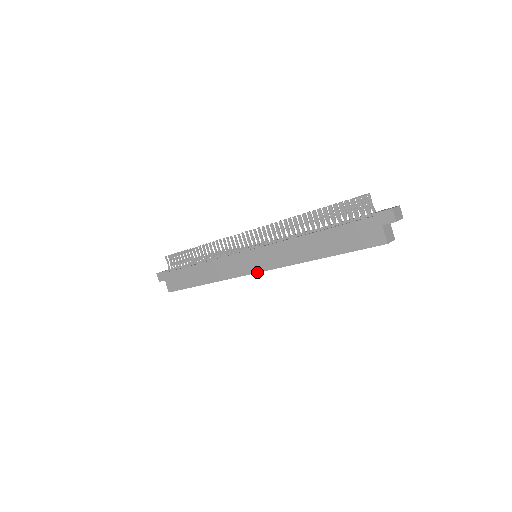
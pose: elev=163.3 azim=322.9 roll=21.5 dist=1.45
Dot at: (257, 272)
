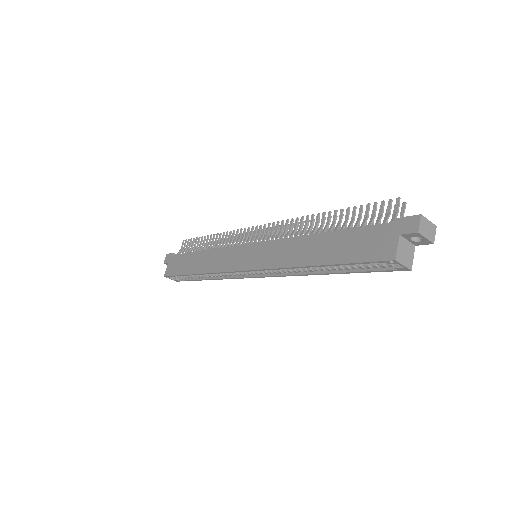
Dot at: (245, 270)
